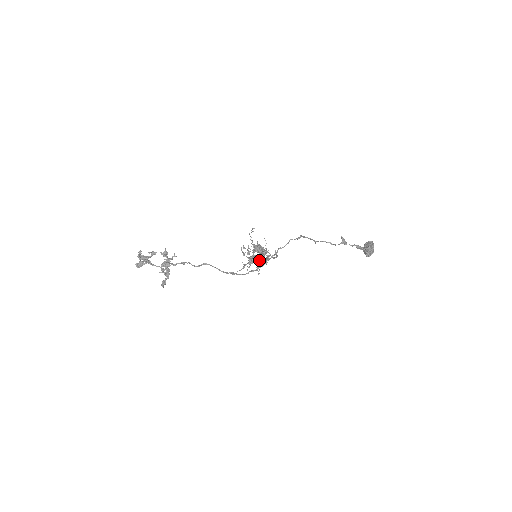
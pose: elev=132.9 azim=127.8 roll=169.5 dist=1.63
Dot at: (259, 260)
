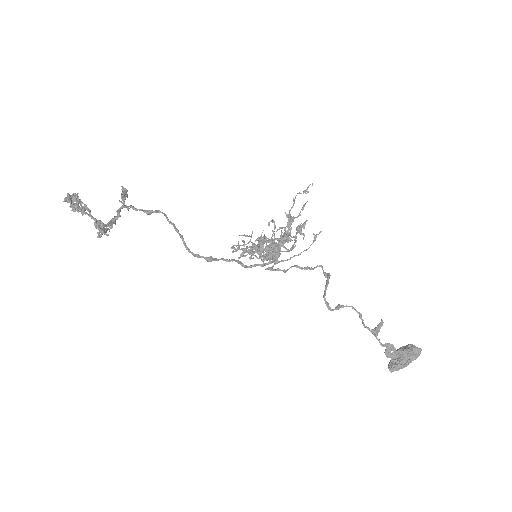
Dot at: (265, 254)
